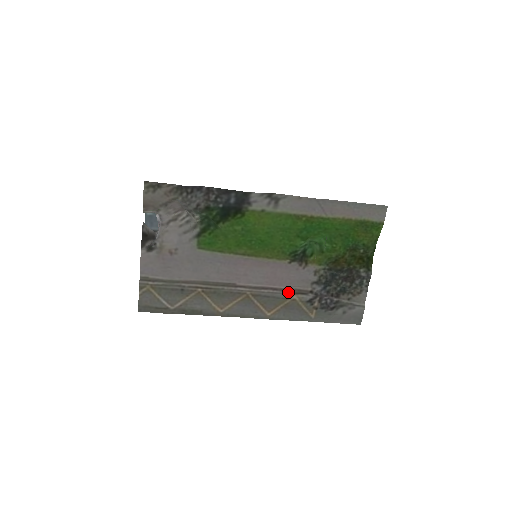
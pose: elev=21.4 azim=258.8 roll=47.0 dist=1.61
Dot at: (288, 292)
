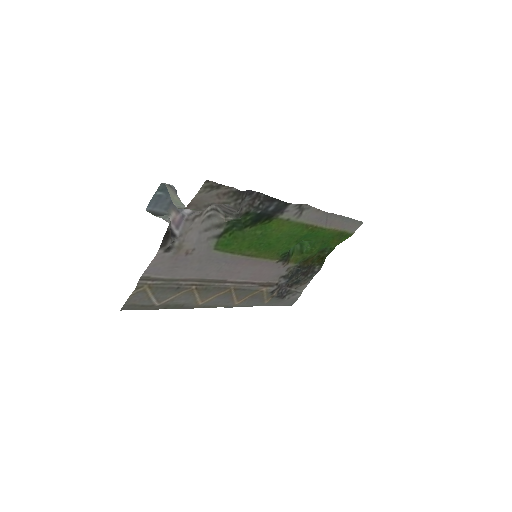
Dot at: (262, 285)
